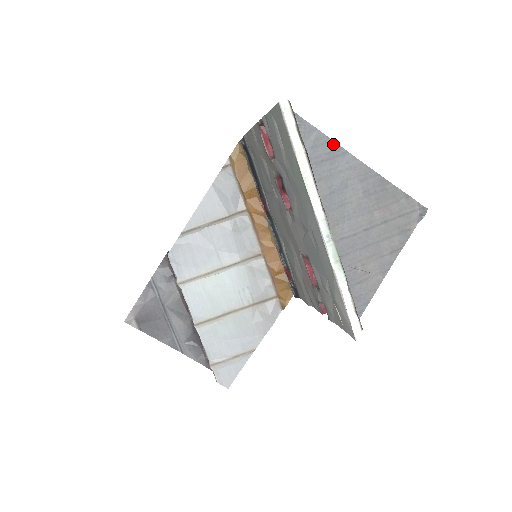
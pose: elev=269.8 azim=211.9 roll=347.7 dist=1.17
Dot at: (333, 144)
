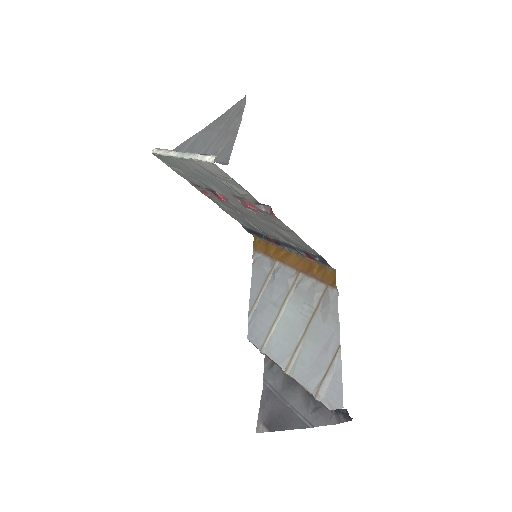
Dot at: (189, 139)
